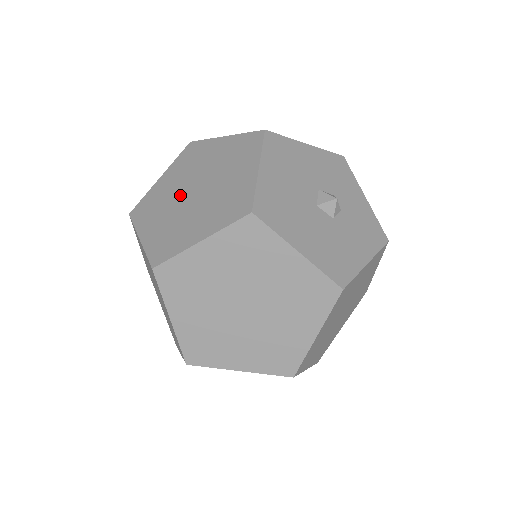
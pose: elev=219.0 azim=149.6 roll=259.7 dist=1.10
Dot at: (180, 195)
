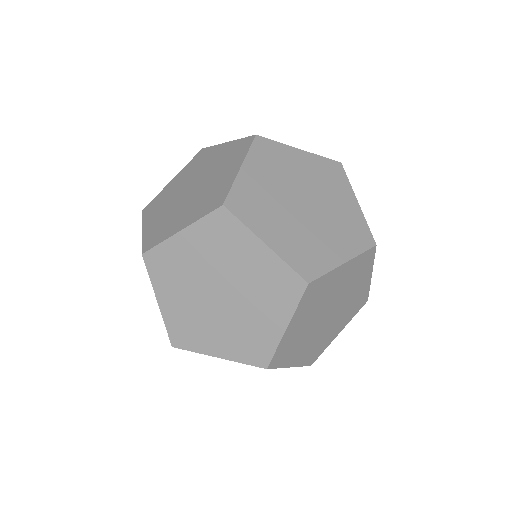
Dot at: (288, 203)
